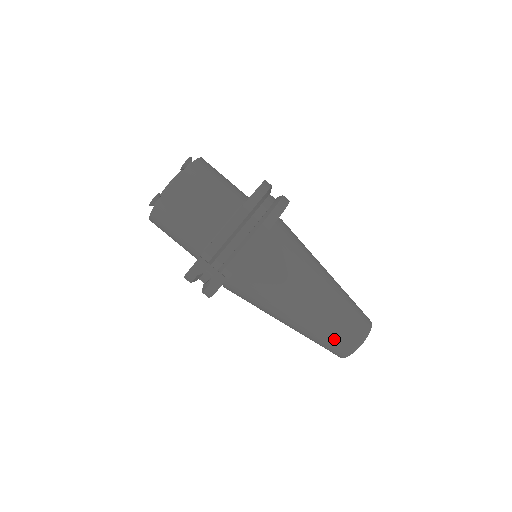
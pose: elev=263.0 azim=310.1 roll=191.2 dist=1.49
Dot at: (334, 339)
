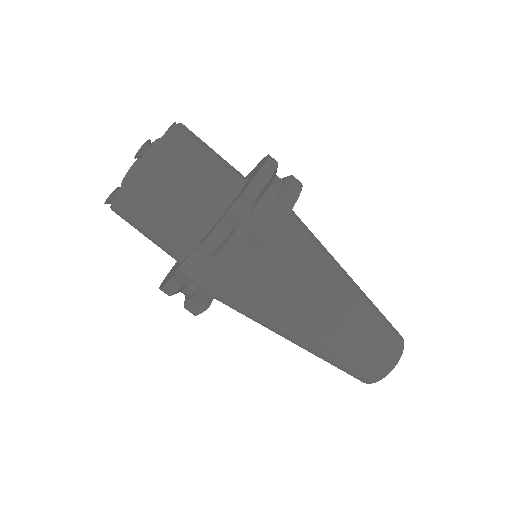
Dot at: (380, 338)
